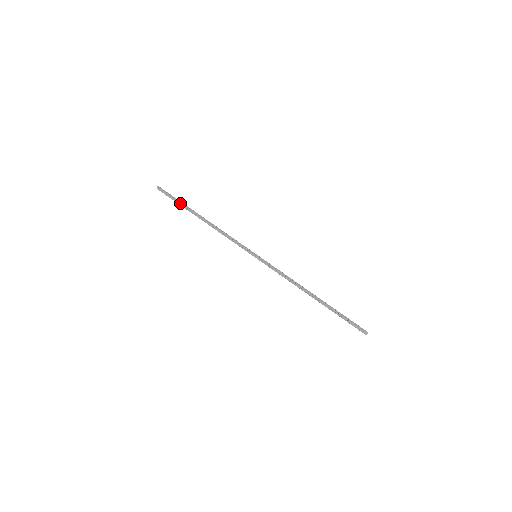
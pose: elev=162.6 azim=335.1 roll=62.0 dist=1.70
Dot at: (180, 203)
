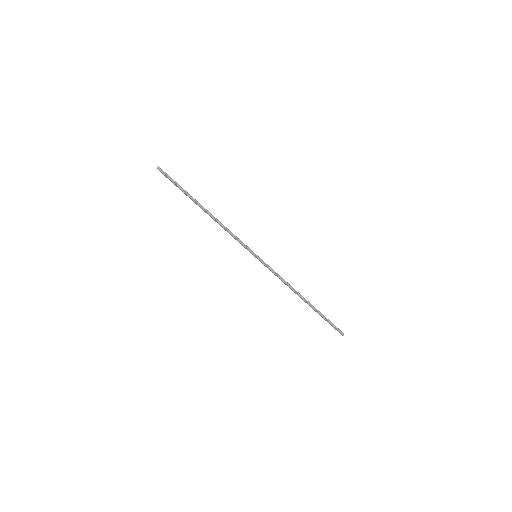
Dot at: (182, 191)
